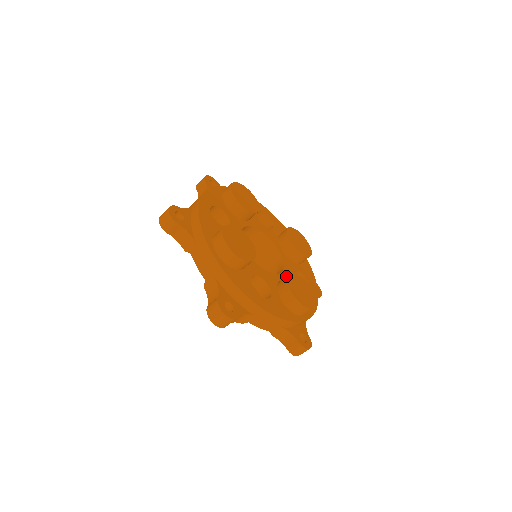
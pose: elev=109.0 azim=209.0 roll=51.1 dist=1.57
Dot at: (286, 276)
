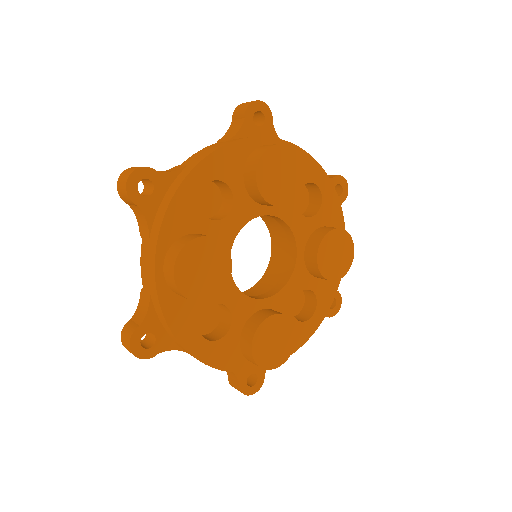
Dot at: (264, 317)
